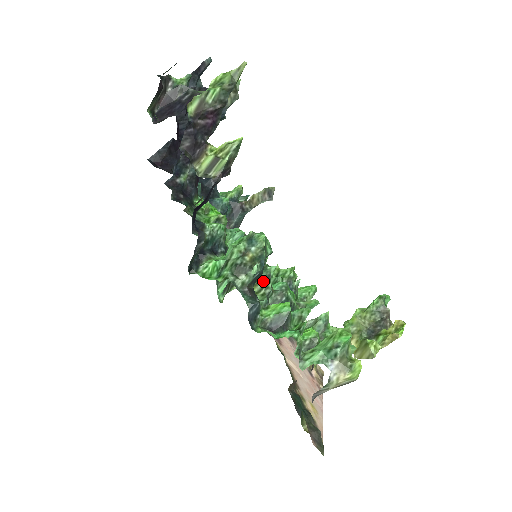
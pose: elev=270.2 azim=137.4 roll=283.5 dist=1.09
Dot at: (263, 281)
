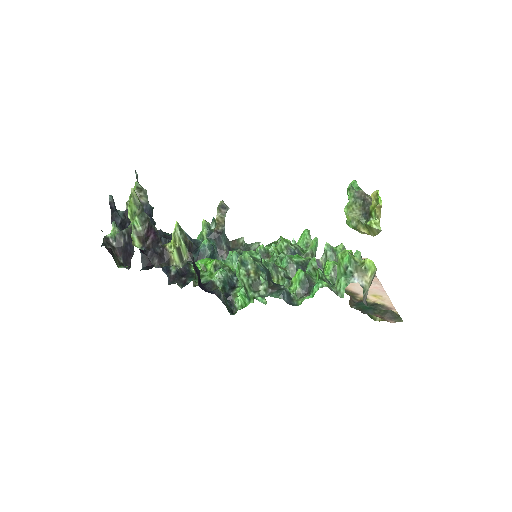
Dot at: (274, 272)
